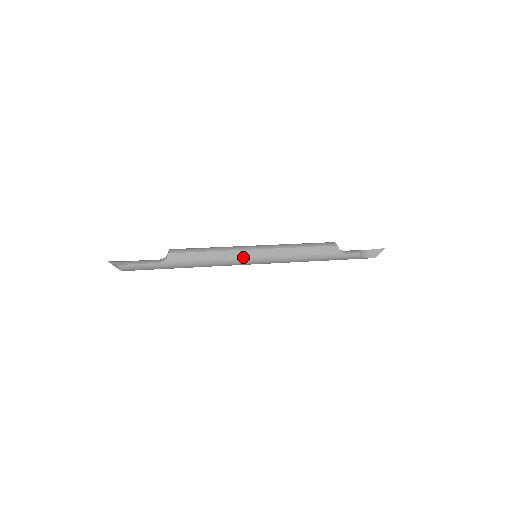
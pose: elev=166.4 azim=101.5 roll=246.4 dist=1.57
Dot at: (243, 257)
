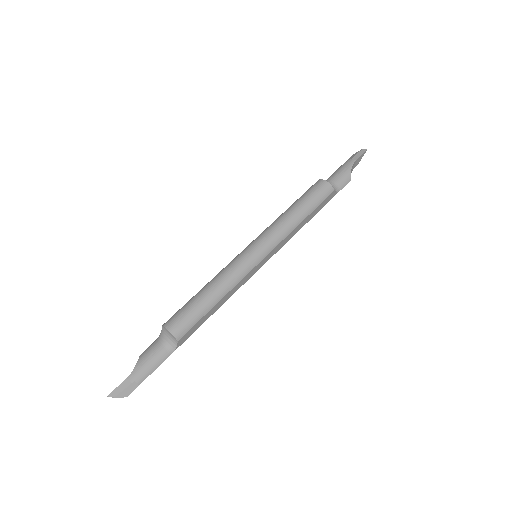
Dot at: (251, 276)
